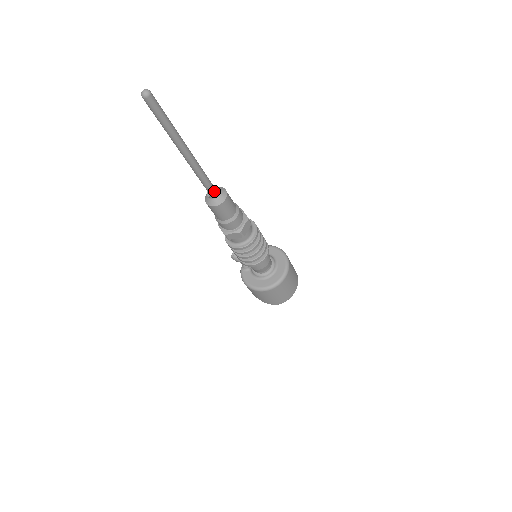
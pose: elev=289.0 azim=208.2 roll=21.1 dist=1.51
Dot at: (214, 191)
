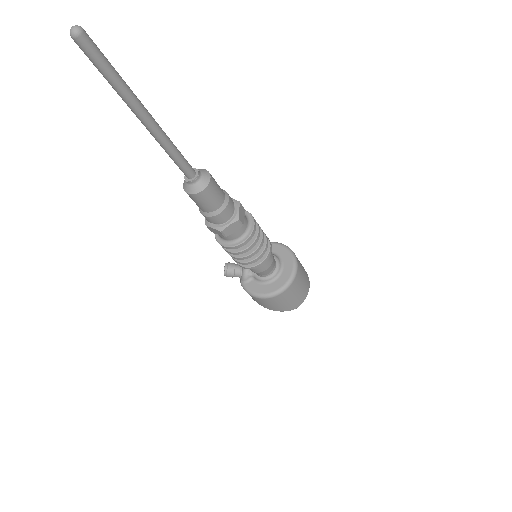
Dot at: (194, 172)
